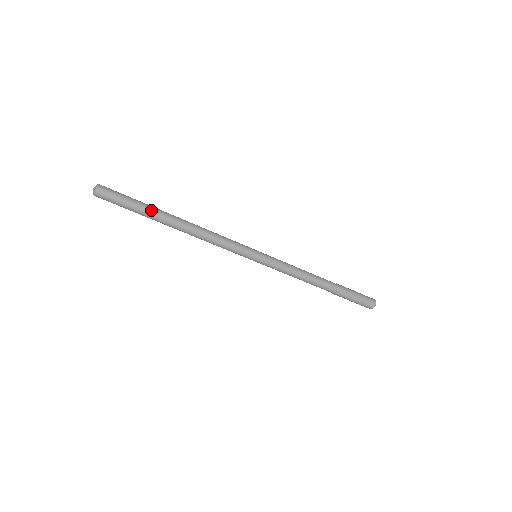
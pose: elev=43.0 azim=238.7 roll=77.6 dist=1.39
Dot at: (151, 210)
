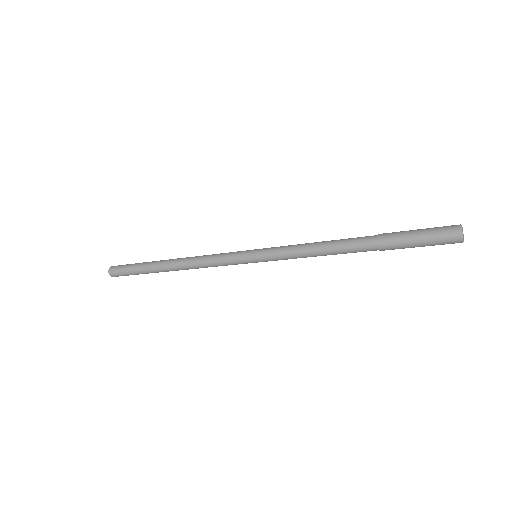
Dot at: (147, 268)
